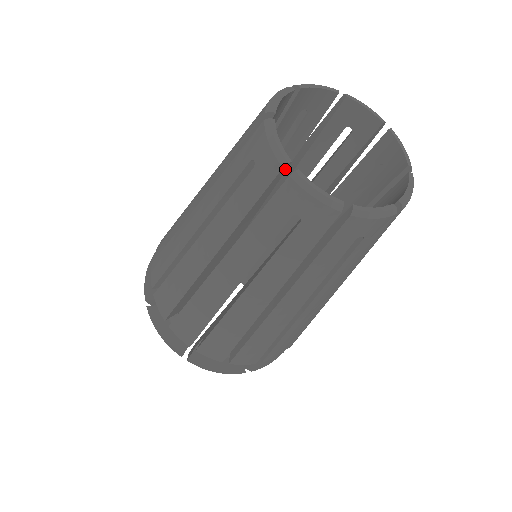
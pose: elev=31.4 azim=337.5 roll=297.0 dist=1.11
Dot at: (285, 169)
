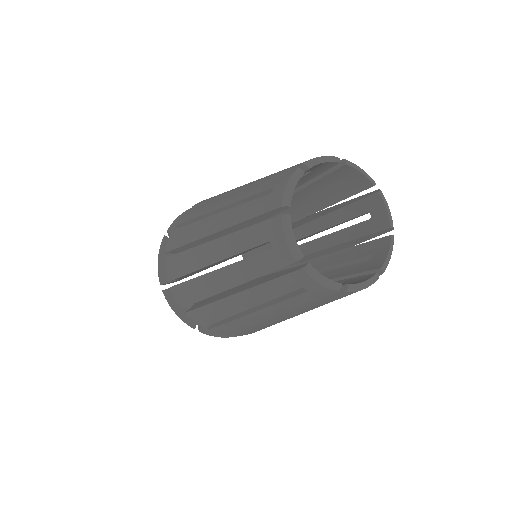
Dot at: occluded
